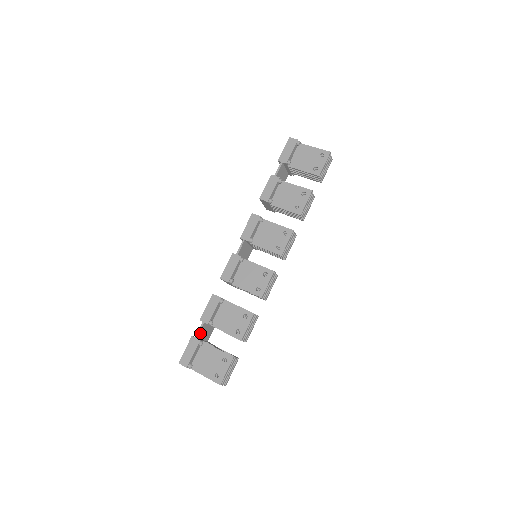
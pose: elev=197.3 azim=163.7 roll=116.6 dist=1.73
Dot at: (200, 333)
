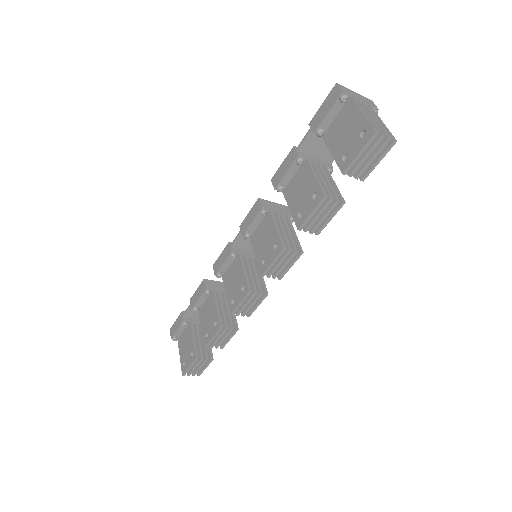
Dot at: (189, 312)
